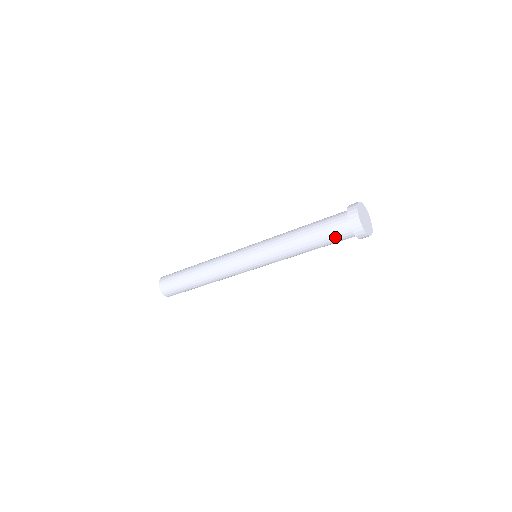
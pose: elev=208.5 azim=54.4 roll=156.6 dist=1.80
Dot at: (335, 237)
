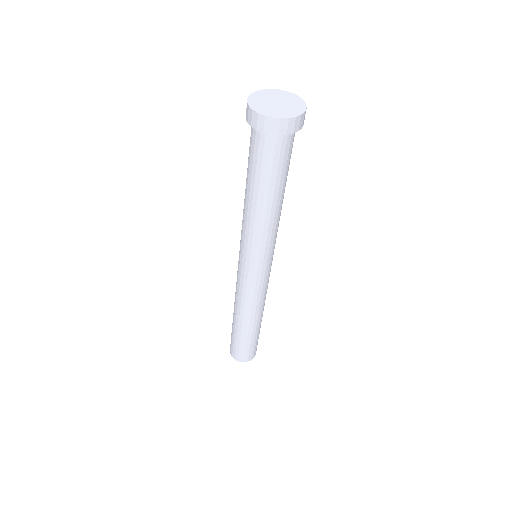
Dot at: (258, 157)
